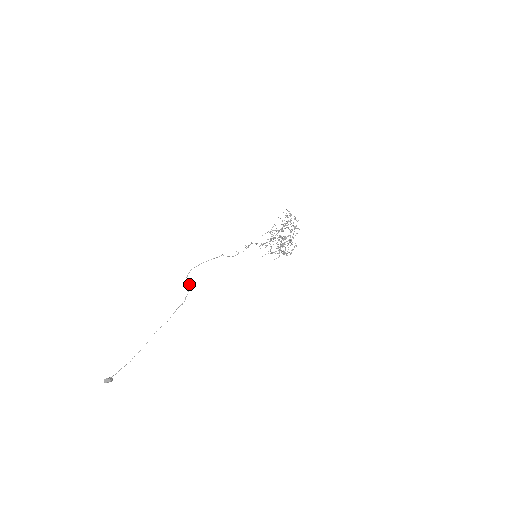
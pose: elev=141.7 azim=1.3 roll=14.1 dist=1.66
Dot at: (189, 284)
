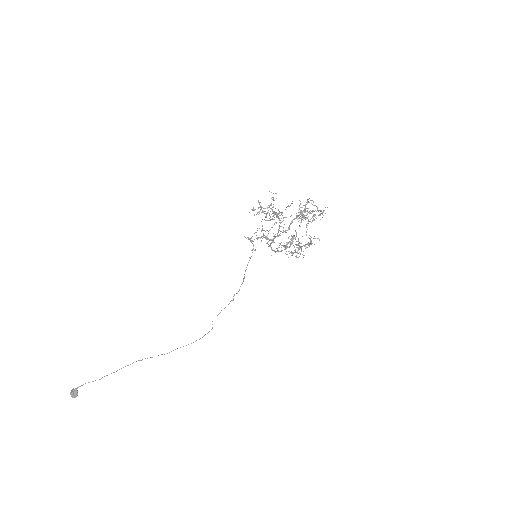
Dot at: (212, 328)
